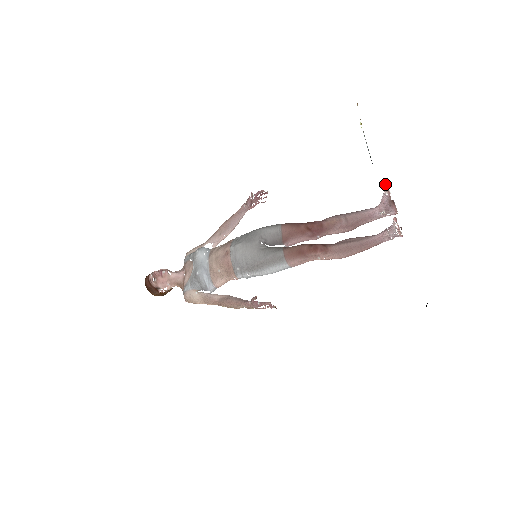
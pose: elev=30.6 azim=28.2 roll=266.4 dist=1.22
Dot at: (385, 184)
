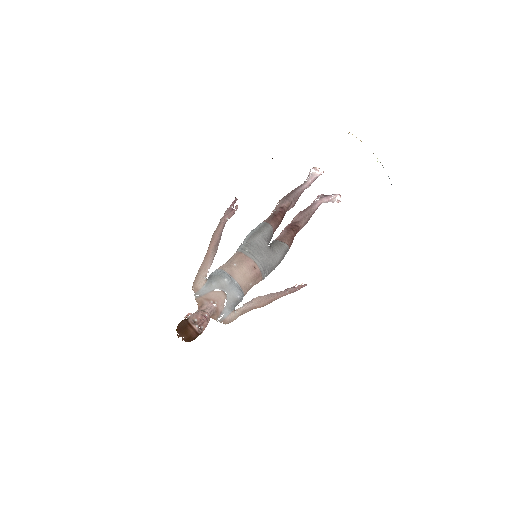
Dot at: (323, 172)
